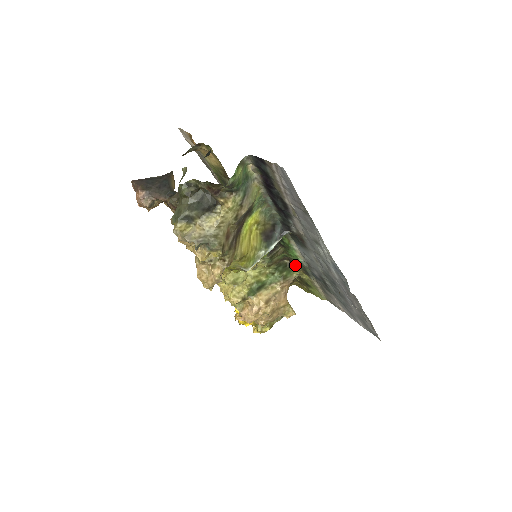
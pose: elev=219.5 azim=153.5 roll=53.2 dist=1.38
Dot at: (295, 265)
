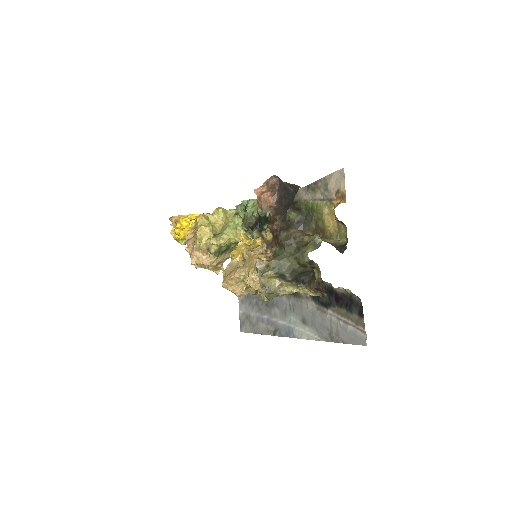
Dot at: occluded
